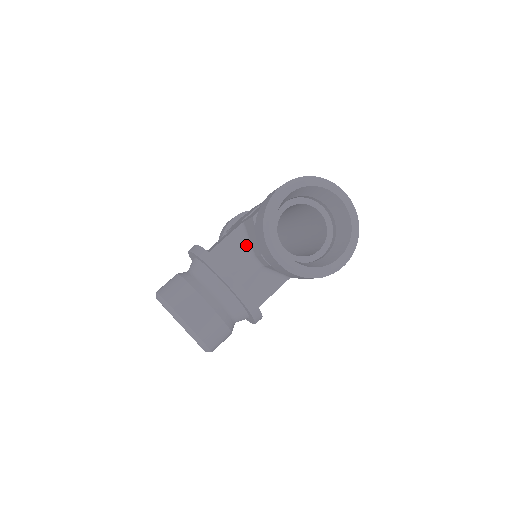
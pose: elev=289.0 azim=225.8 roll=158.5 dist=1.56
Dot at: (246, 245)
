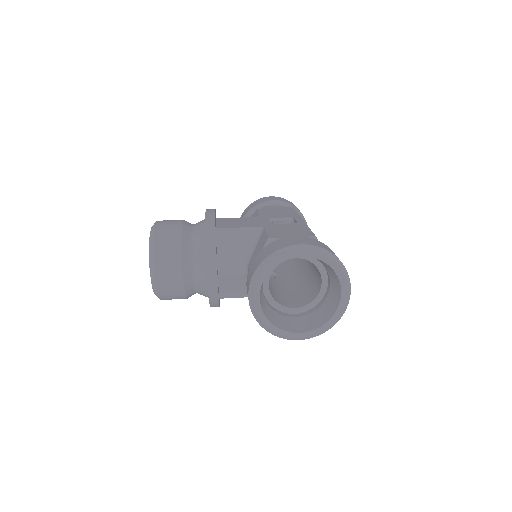
Dot at: (250, 248)
